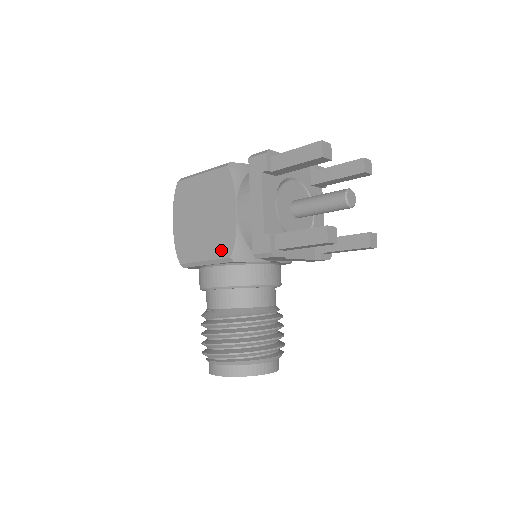
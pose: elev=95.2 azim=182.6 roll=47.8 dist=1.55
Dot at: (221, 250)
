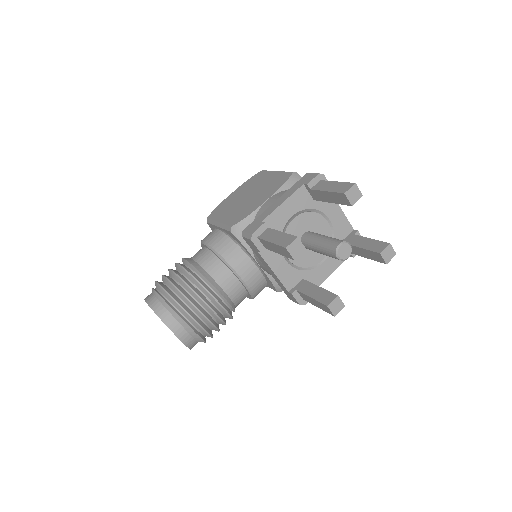
Dot at: (233, 220)
